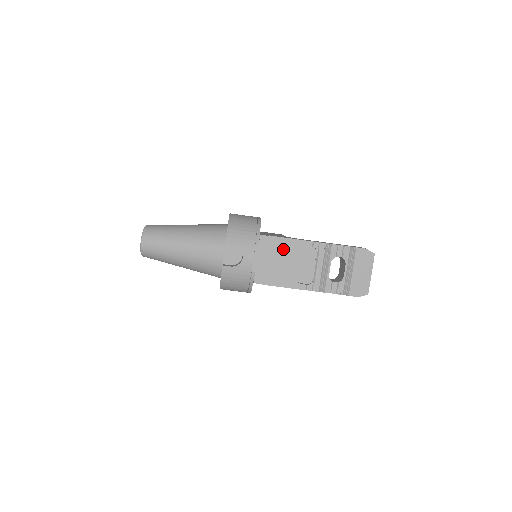
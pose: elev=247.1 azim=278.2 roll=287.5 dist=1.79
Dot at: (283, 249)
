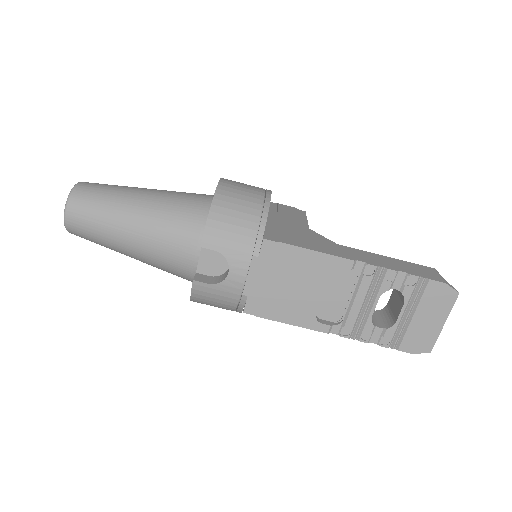
Dot at: (300, 267)
